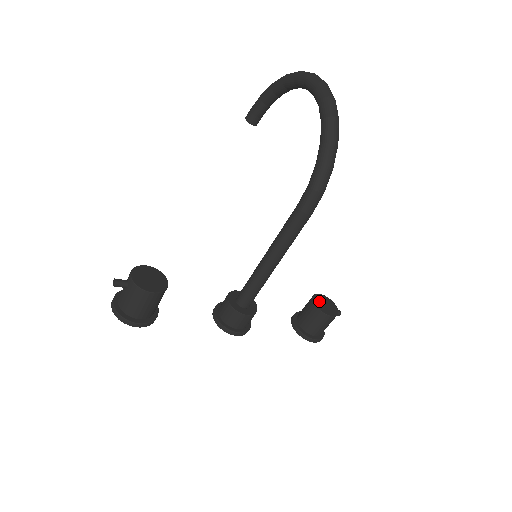
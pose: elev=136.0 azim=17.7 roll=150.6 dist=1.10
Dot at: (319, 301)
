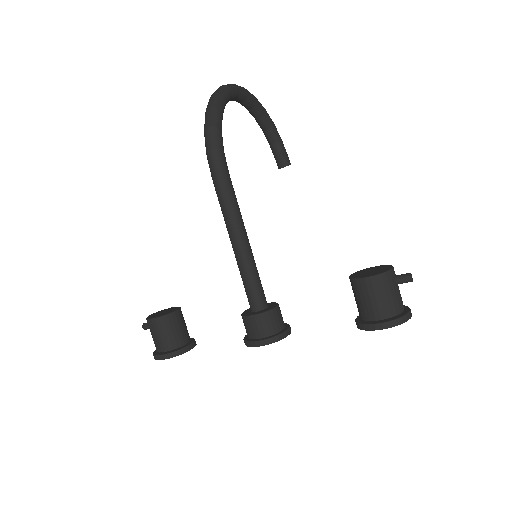
Dot at: (362, 272)
